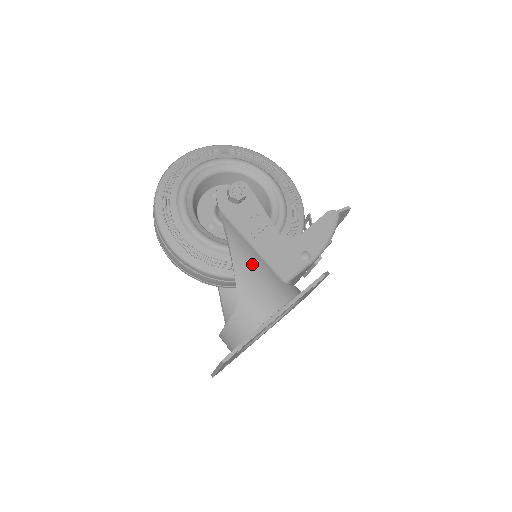
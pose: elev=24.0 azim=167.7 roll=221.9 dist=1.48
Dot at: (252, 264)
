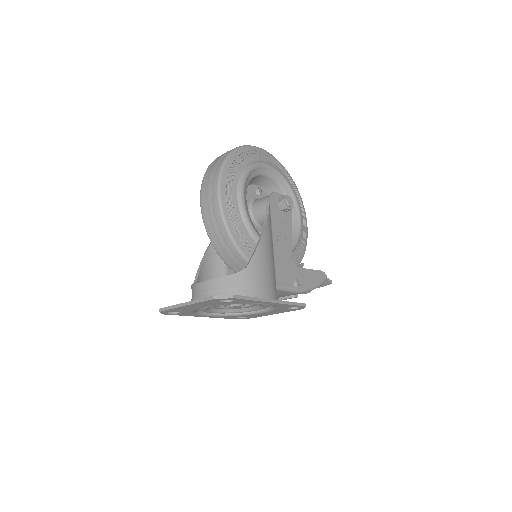
Dot at: (269, 254)
